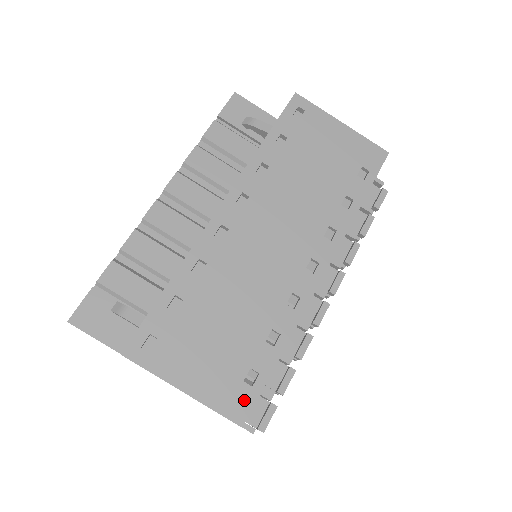
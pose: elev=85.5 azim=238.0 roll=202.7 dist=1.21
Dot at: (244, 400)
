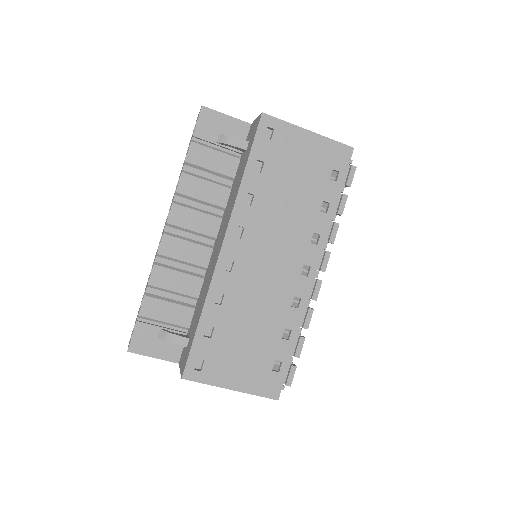
Dot at: (275, 383)
